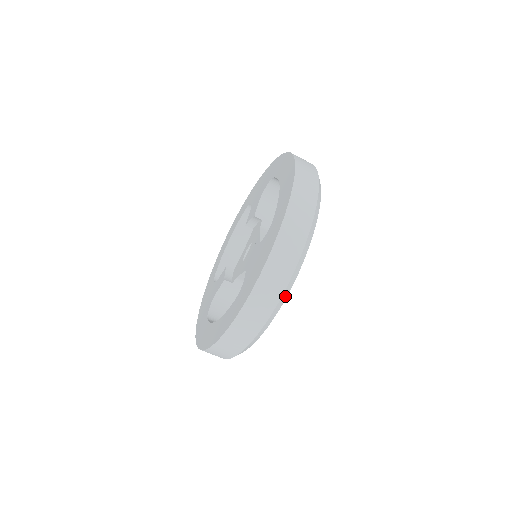
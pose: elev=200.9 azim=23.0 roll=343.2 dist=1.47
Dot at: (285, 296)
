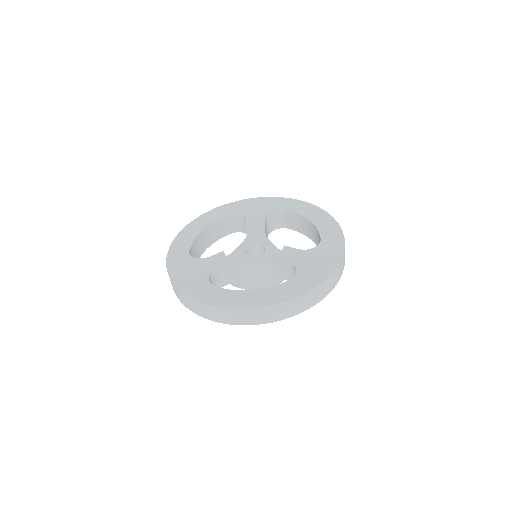
Dot at: occluded
